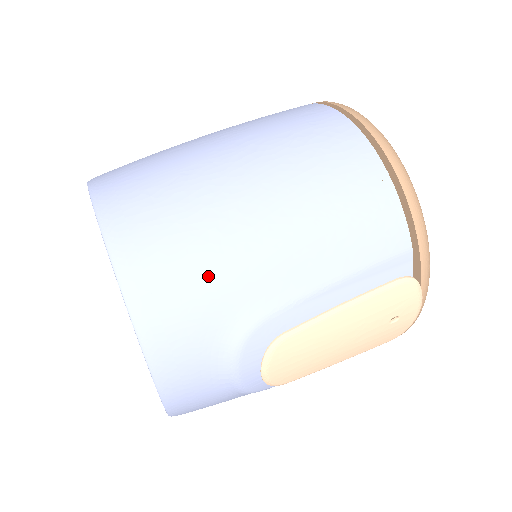
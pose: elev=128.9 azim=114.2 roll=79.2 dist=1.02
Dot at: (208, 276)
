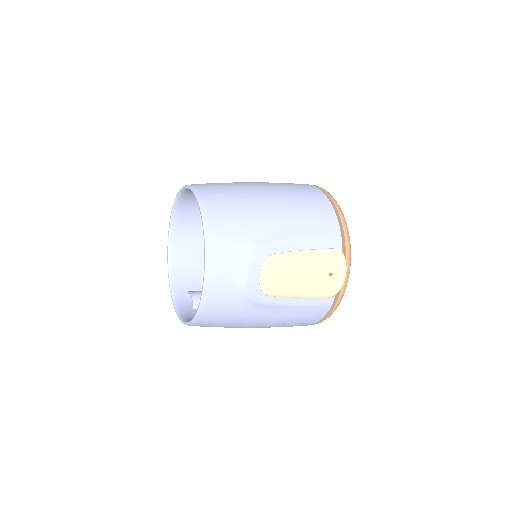
Dot at: (243, 217)
